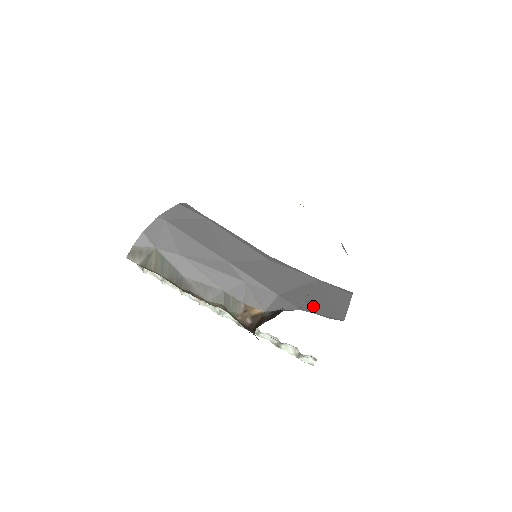
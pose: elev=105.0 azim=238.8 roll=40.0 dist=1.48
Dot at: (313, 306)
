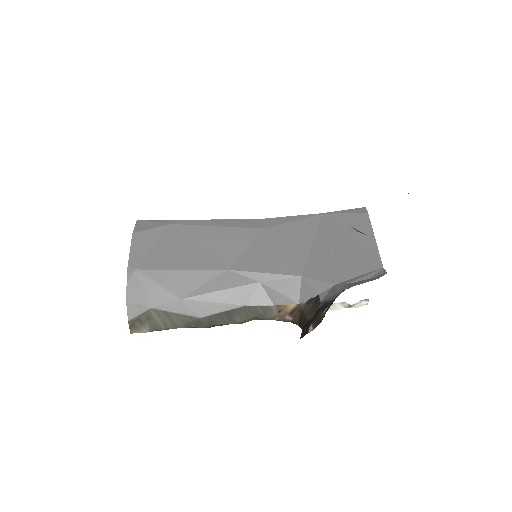
Dot at: (343, 267)
